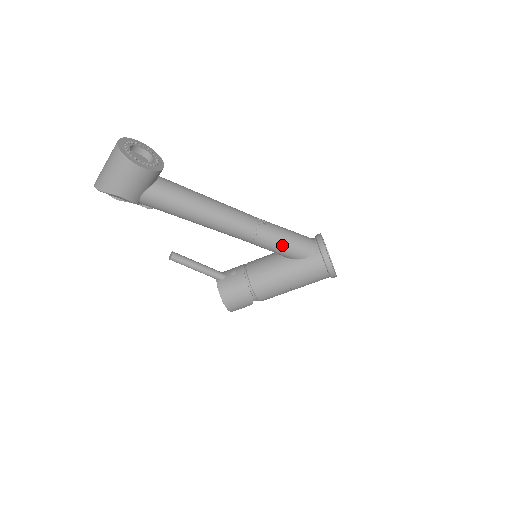
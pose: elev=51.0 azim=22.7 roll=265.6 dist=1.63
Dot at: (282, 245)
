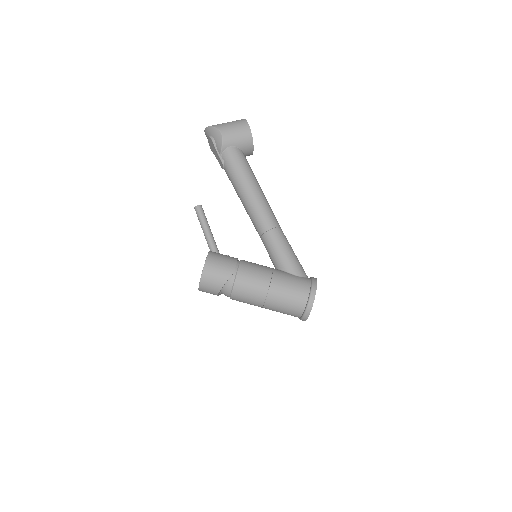
Dot at: (287, 251)
